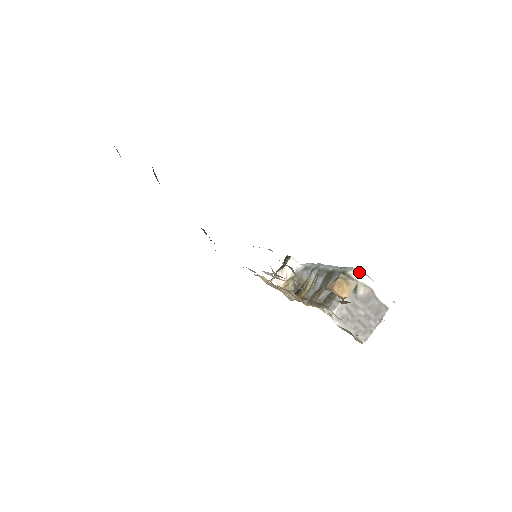
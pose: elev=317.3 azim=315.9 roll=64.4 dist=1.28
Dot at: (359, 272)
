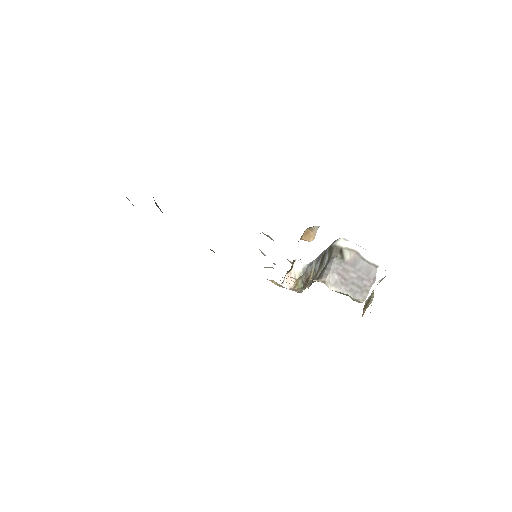
Dot at: (342, 240)
